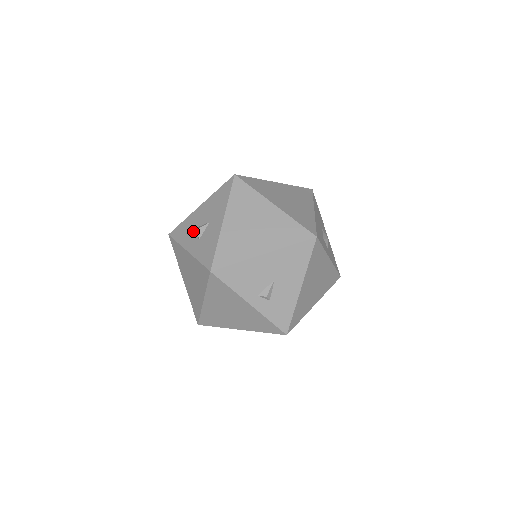
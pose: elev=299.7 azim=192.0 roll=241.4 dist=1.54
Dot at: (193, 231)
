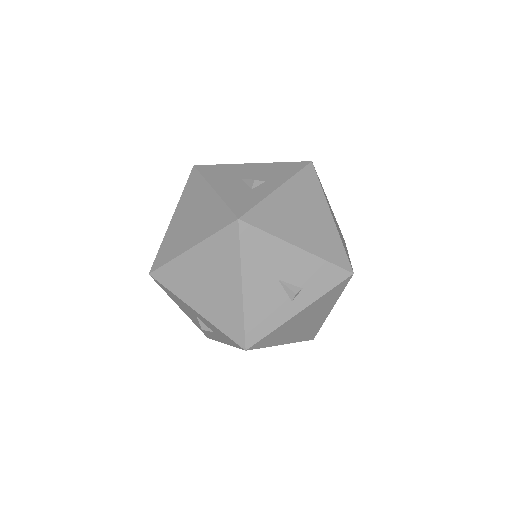
Dot at: occluded
